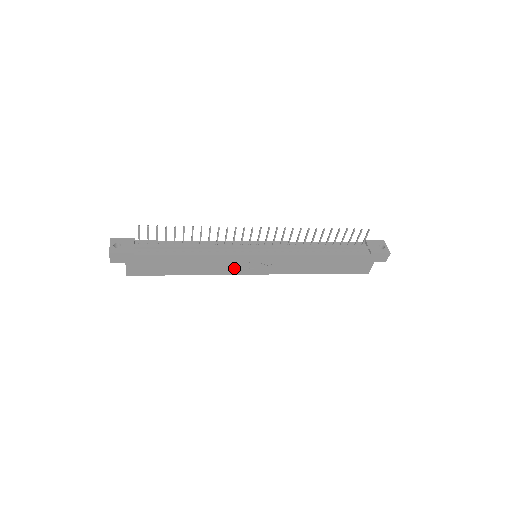
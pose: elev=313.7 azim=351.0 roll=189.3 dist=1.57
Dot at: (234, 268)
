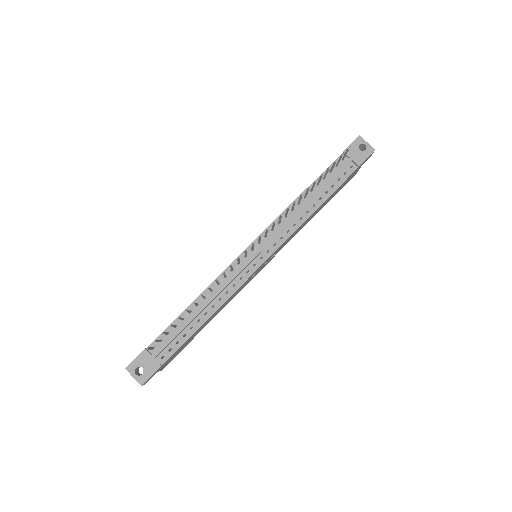
Dot at: occluded
